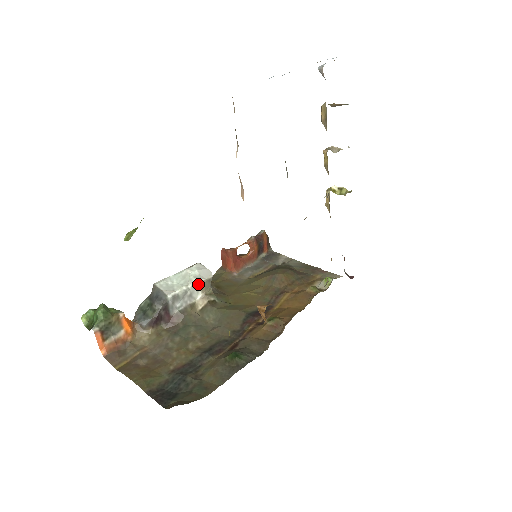
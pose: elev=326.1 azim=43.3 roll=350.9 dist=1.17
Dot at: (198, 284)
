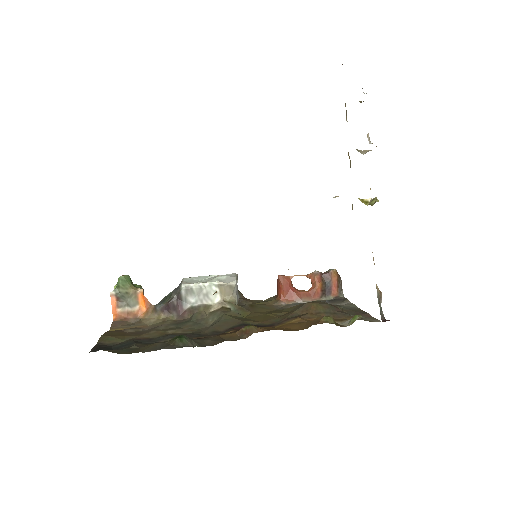
Dot at: (216, 285)
